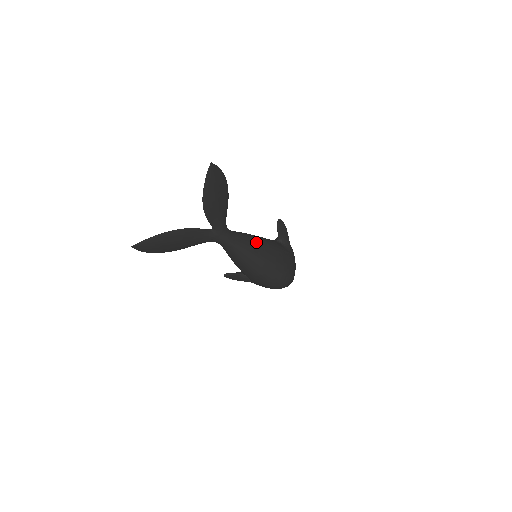
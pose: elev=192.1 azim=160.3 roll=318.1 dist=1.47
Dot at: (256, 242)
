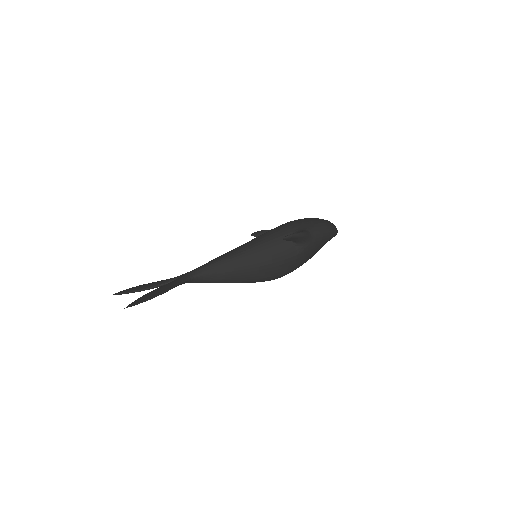
Dot at: (231, 274)
